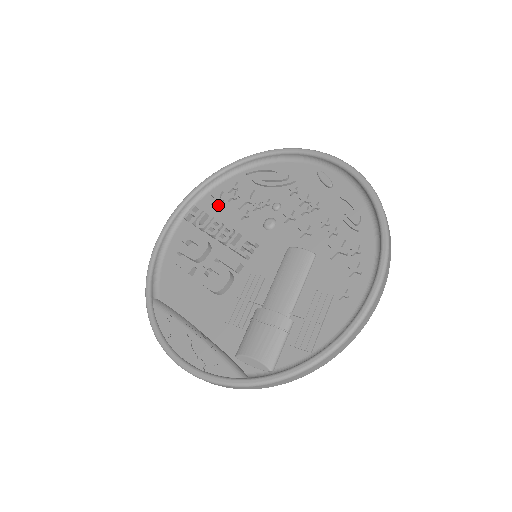
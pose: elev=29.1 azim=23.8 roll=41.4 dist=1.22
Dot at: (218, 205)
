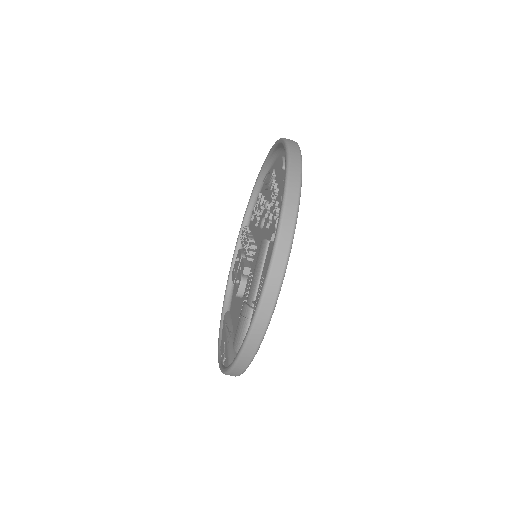
Dot at: (254, 219)
